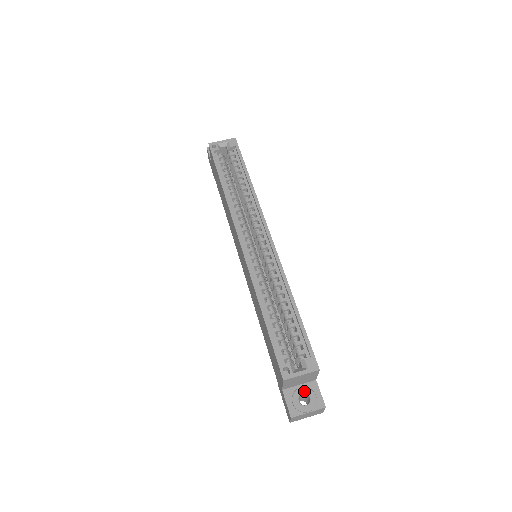
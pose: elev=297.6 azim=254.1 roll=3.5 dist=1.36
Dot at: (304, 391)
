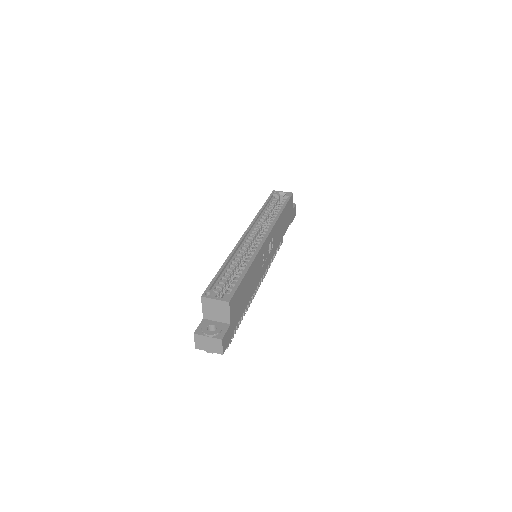
Dot at: (216, 324)
